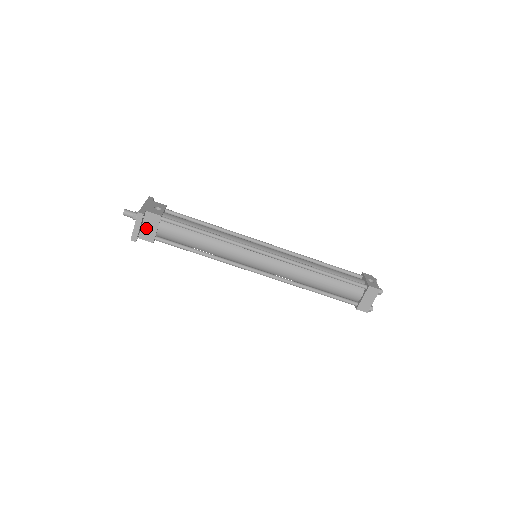
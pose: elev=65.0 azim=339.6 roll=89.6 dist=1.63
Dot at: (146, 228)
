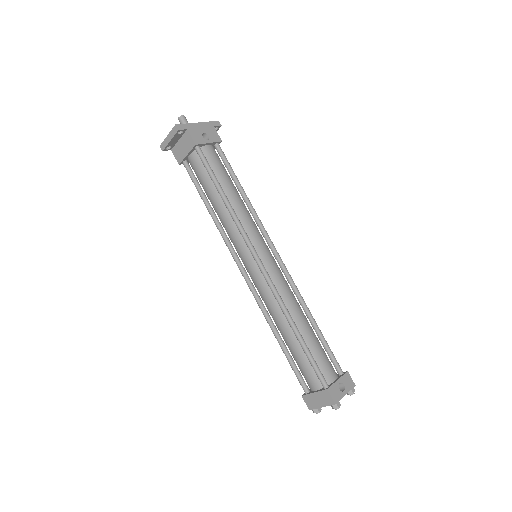
Dot at: (180, 146)
